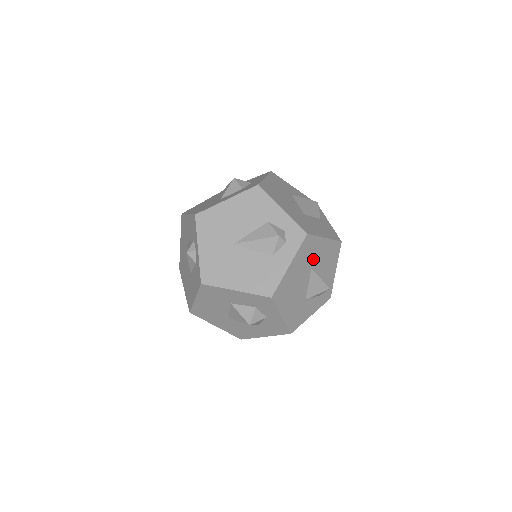
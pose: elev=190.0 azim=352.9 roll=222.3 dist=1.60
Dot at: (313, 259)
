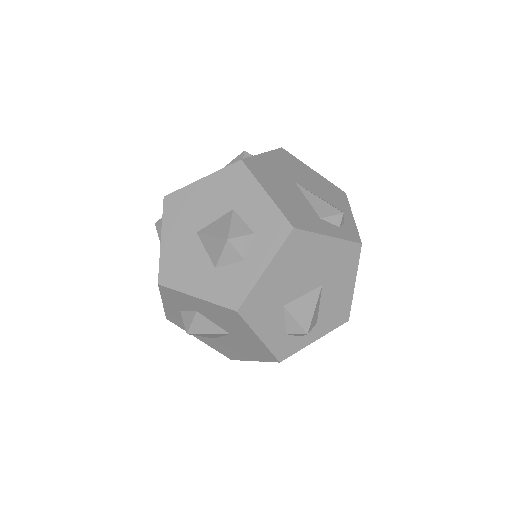
Dot at: (333, 279)
